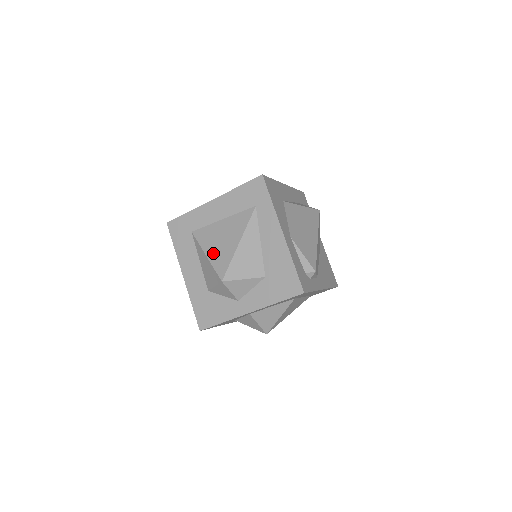
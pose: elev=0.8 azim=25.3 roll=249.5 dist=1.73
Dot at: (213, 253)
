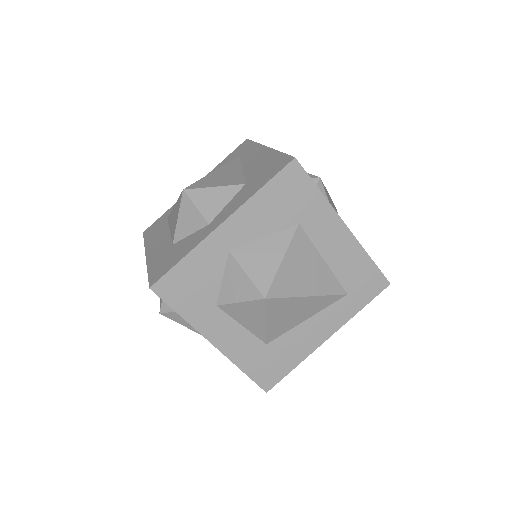
Dot at: occluded
